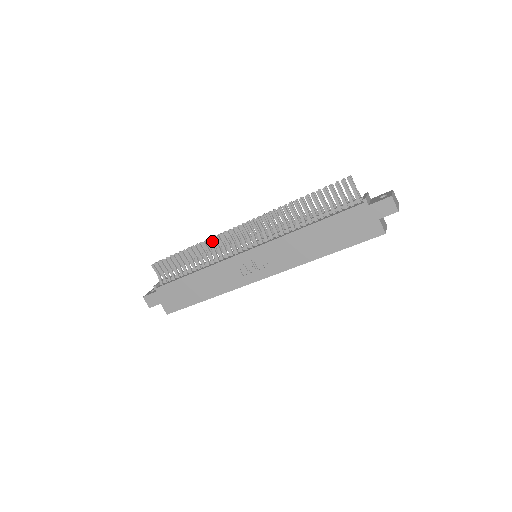
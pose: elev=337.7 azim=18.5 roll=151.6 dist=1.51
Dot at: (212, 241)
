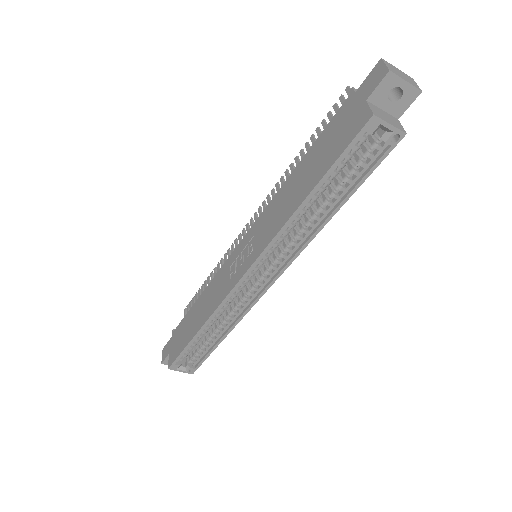
Dot at: occluded
